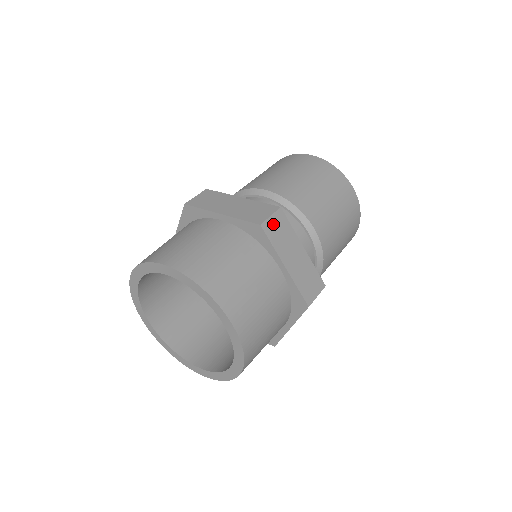
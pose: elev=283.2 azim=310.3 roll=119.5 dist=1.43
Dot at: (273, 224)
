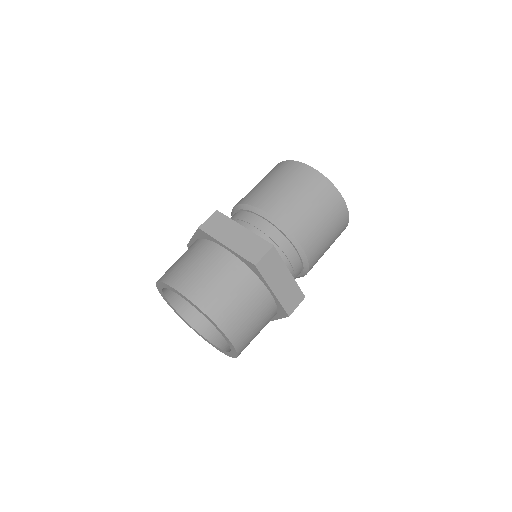
Dot at: (266, 261)
